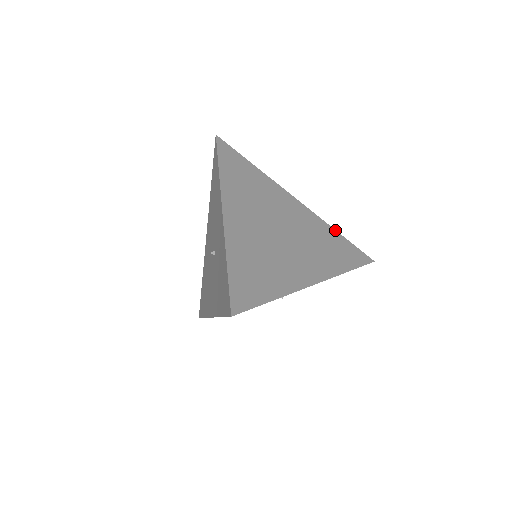
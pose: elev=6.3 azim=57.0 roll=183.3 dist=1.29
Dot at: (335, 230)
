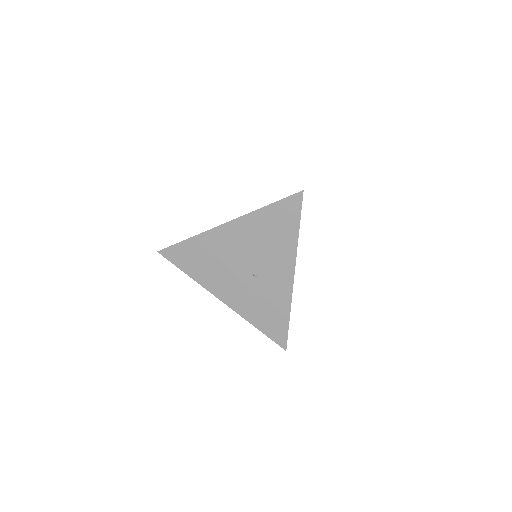
Dot at: occluded
